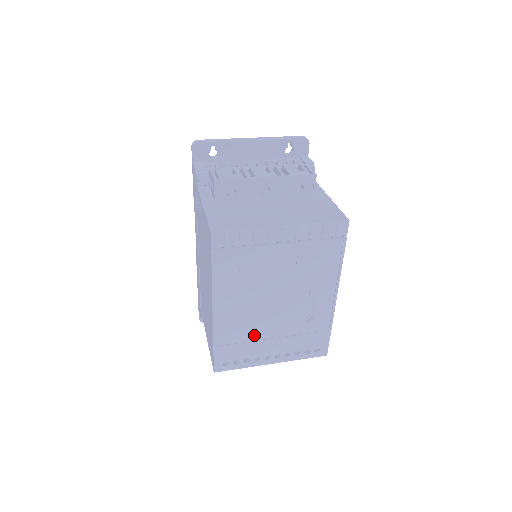
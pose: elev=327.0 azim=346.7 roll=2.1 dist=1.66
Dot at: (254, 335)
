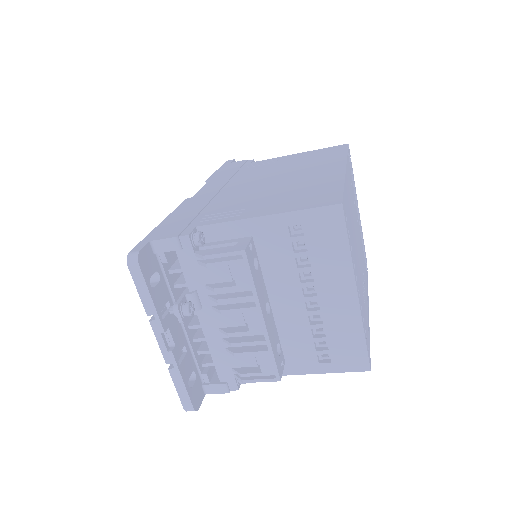
Dot at: occluded
